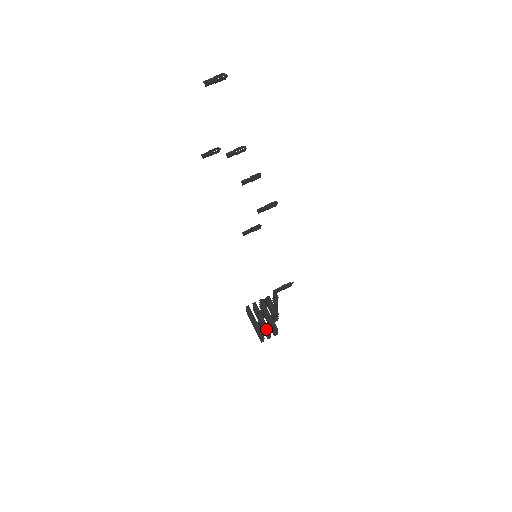
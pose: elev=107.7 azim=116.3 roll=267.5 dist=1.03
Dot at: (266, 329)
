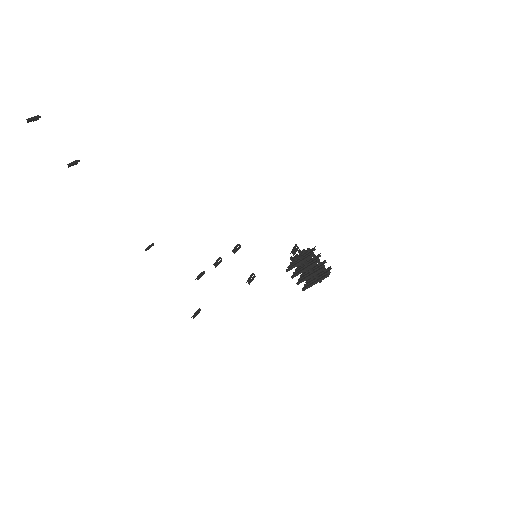
Dot at: (308, 254)
